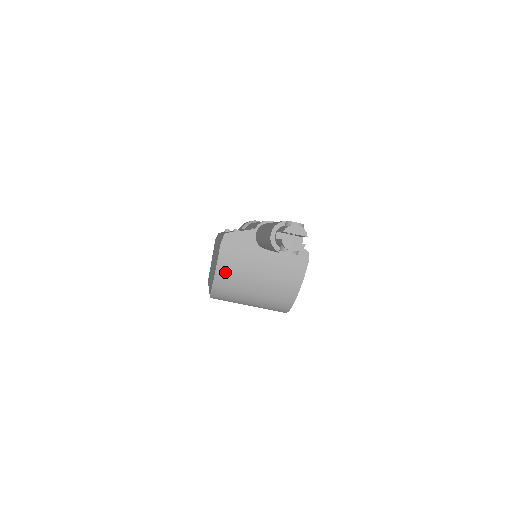
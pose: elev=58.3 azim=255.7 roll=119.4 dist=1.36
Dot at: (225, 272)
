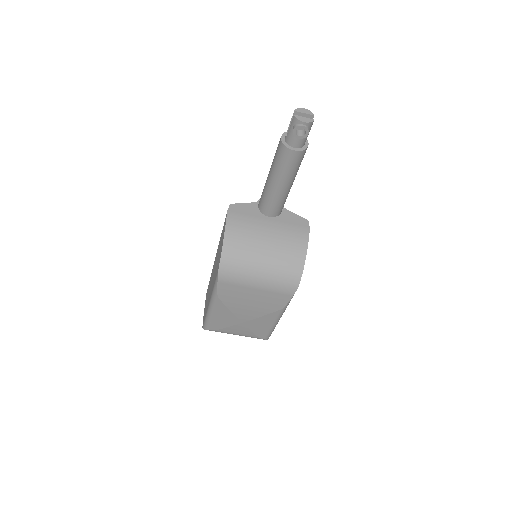
Dot at: (233, 237)
